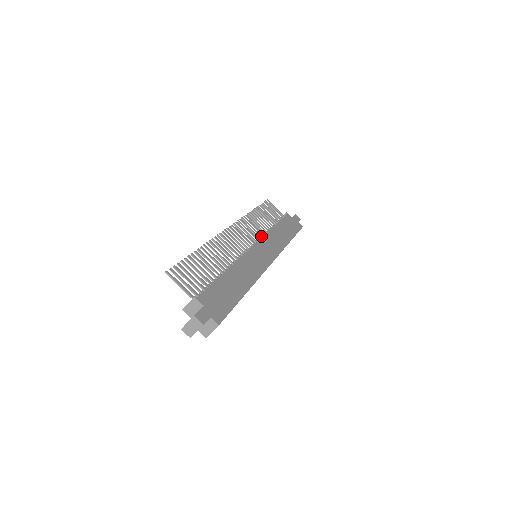
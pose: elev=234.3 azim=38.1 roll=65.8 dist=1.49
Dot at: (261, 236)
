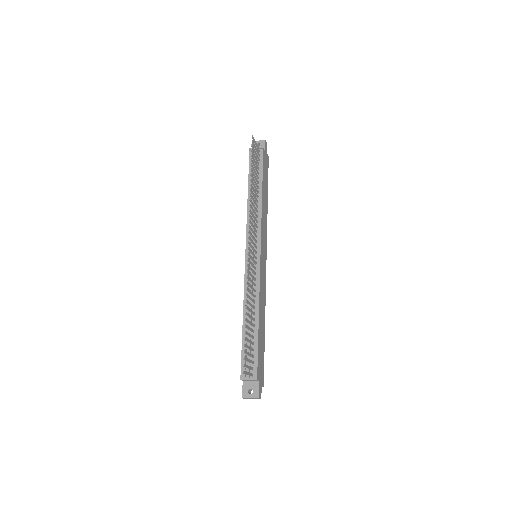
Dot at: (257, 222)
